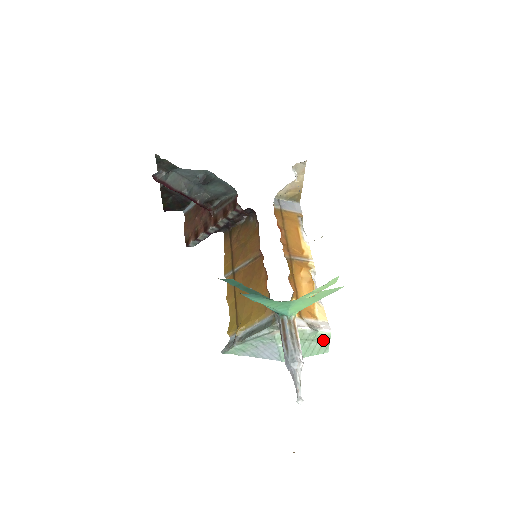
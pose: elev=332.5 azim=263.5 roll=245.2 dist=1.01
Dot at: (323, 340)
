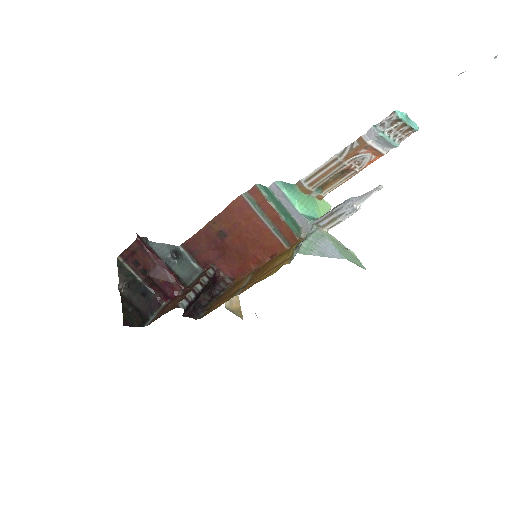
Dot at: (354, 257)
